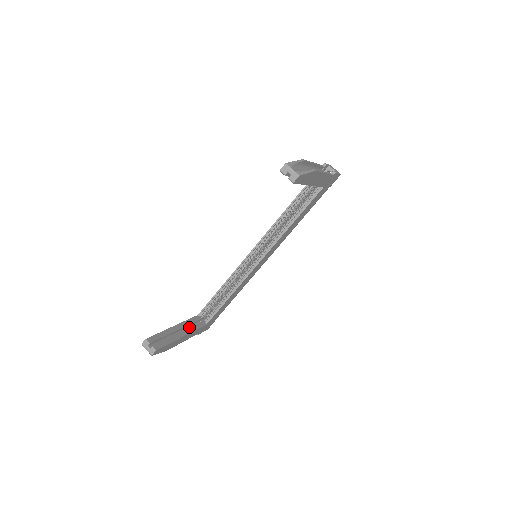
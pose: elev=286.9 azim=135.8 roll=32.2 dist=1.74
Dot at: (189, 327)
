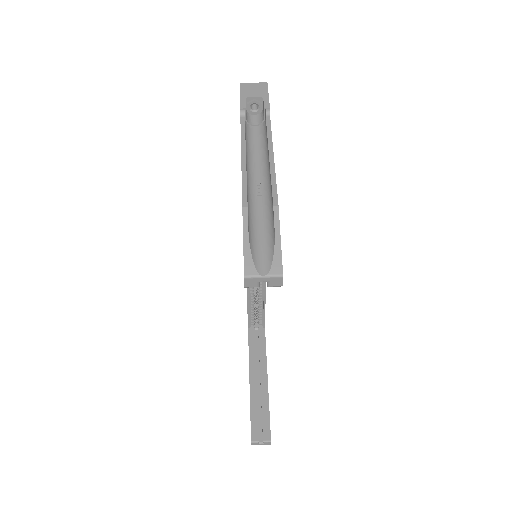
Dot at: (259, 359)
